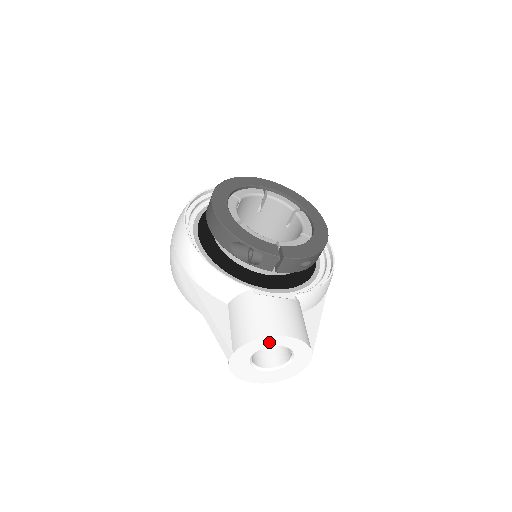
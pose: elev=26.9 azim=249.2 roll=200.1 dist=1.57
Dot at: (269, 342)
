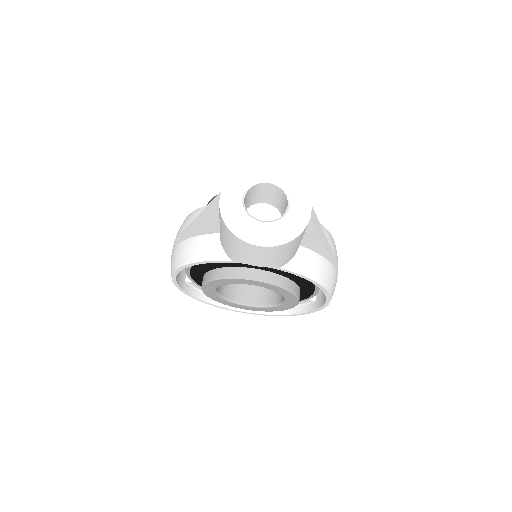
Dot at: (256, 175)
